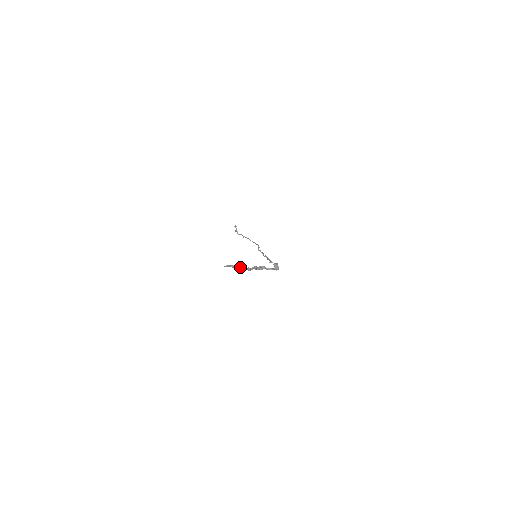
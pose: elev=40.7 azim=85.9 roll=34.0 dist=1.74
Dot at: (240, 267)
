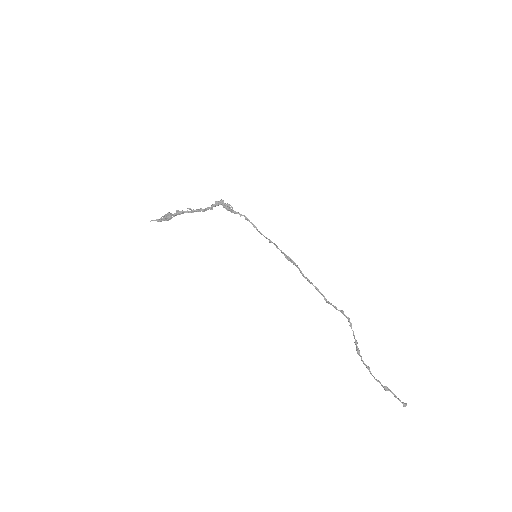
Dot at: (168, 214)
